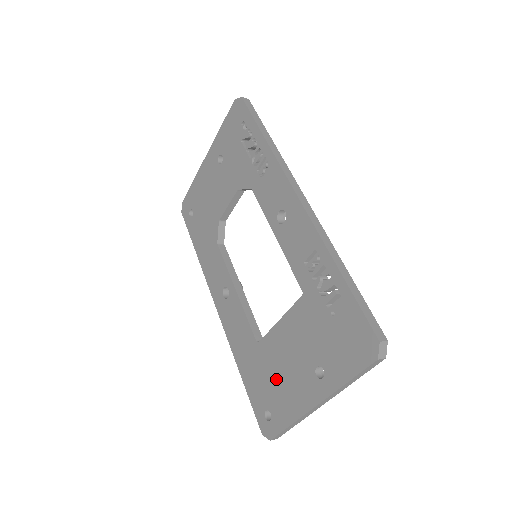
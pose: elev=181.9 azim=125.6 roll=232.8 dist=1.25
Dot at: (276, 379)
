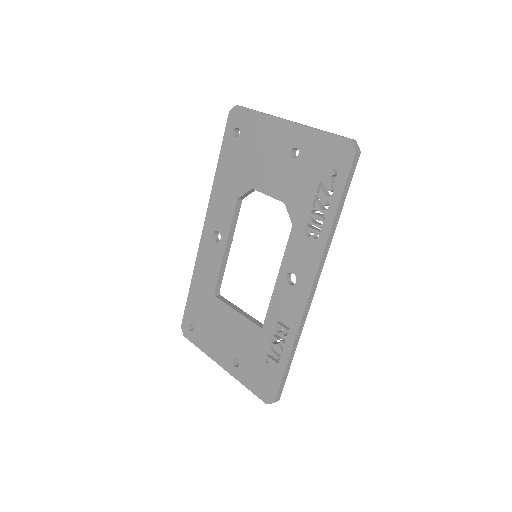
Dot at: (210, 326)
